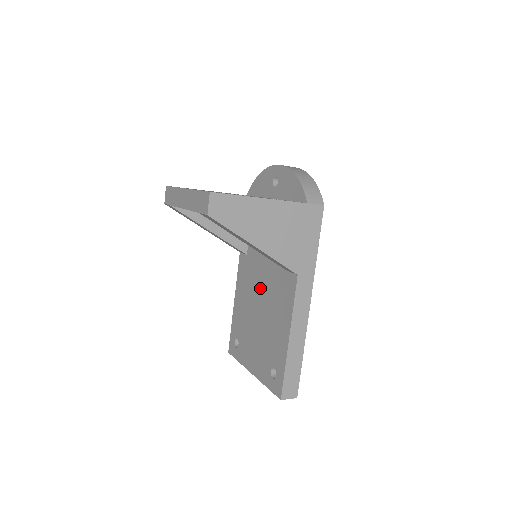
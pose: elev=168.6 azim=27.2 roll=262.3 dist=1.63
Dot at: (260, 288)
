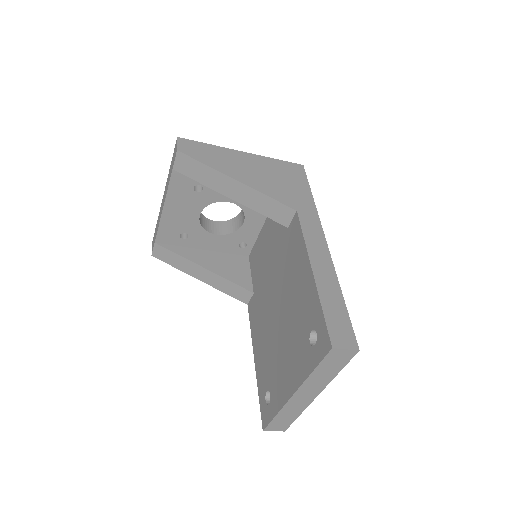
Dot at: (272, 291)
